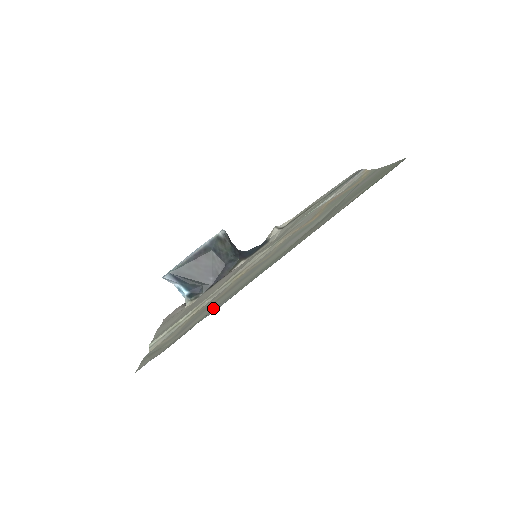
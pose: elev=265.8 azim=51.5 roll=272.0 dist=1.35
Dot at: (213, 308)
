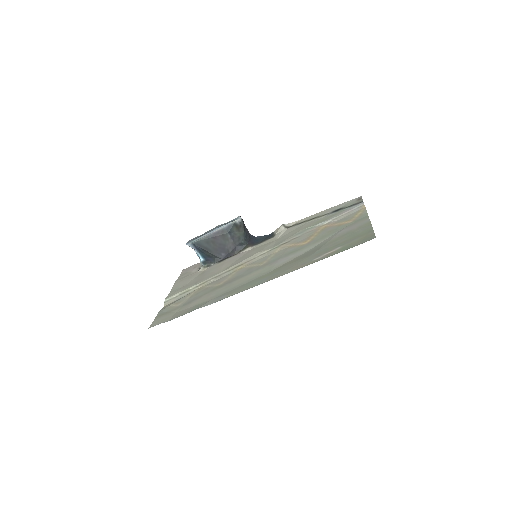
Dot at: (210, 298)
